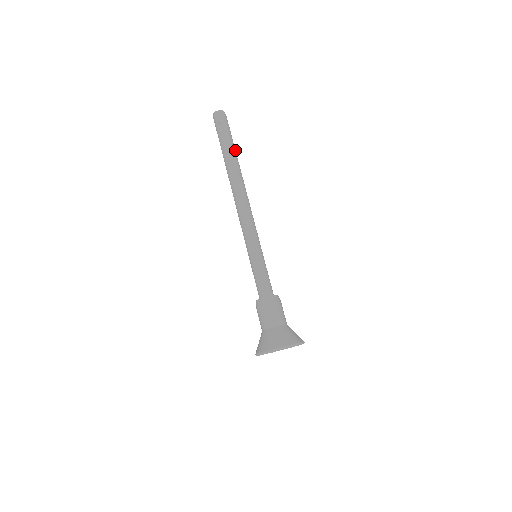
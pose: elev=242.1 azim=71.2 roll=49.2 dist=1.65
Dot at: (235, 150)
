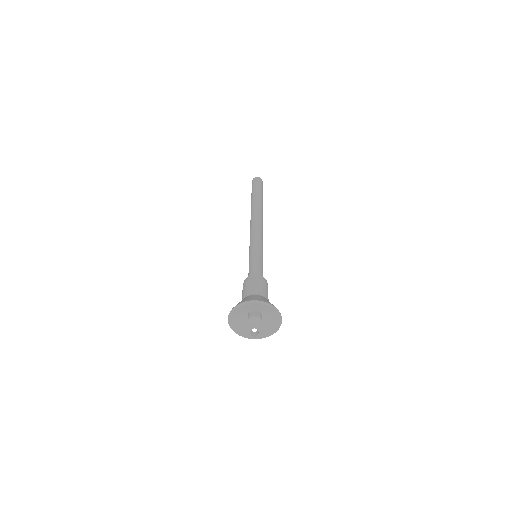
Dot at: (262, 199)
